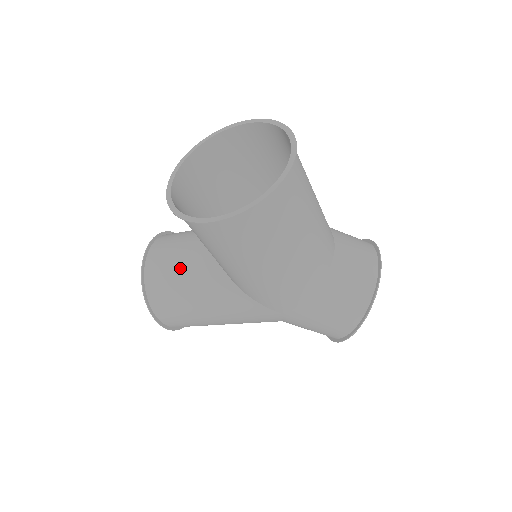
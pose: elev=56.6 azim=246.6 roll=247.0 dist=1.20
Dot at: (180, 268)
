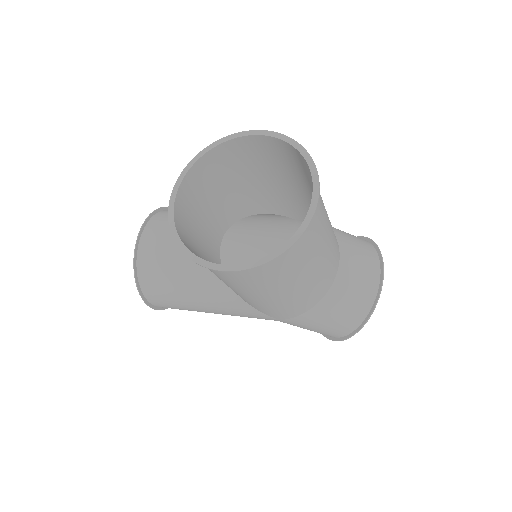
Dot at: (176, 264)
